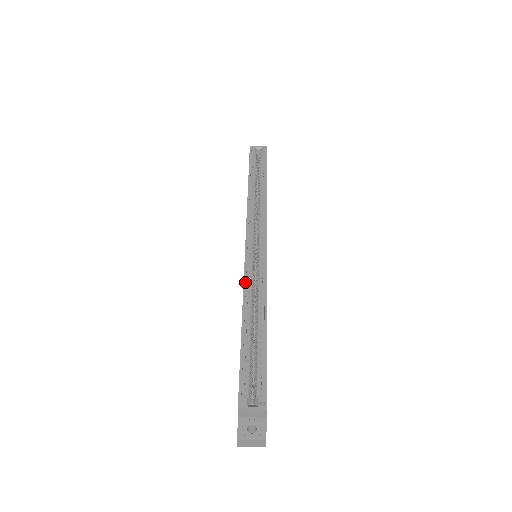
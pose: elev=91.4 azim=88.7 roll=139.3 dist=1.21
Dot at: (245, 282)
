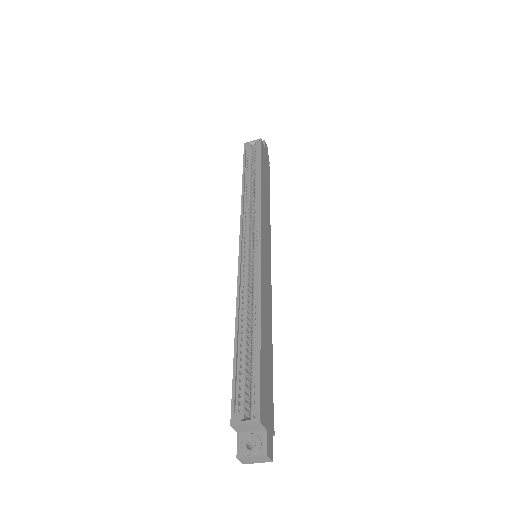
Dot at: (238, 287)
